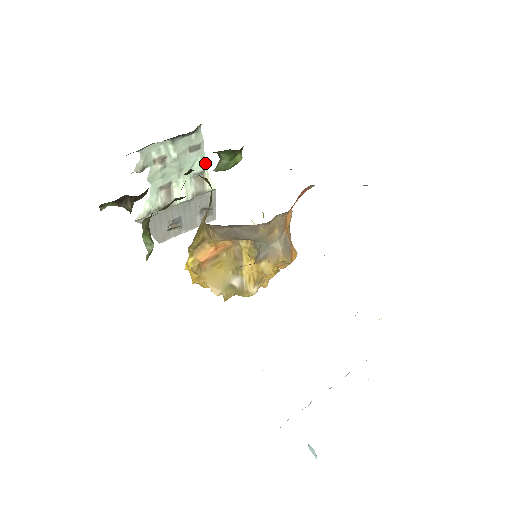
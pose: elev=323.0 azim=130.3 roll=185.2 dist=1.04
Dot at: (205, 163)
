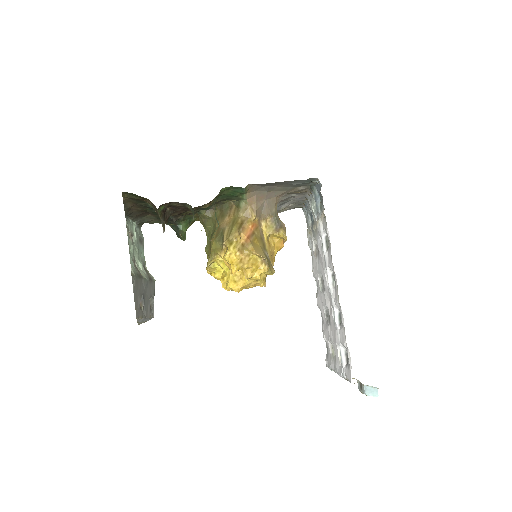
Dot at: (144, 259)
